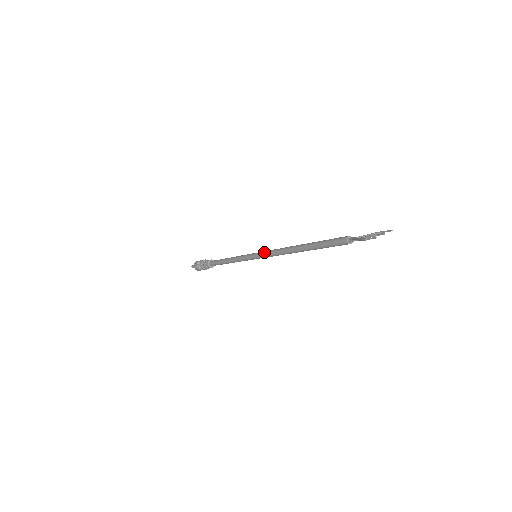
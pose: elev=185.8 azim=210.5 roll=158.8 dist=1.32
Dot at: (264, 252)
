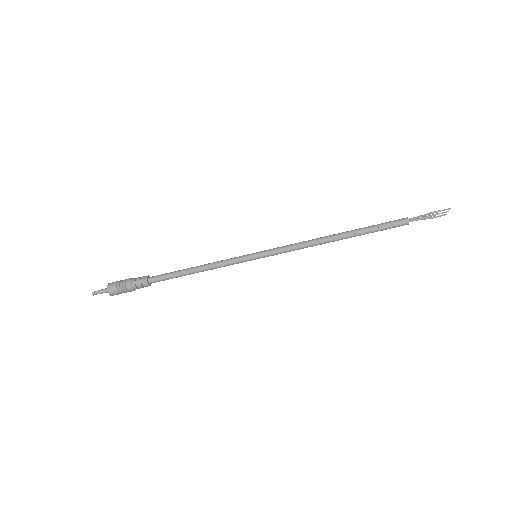
Dot at: (277, 247)
